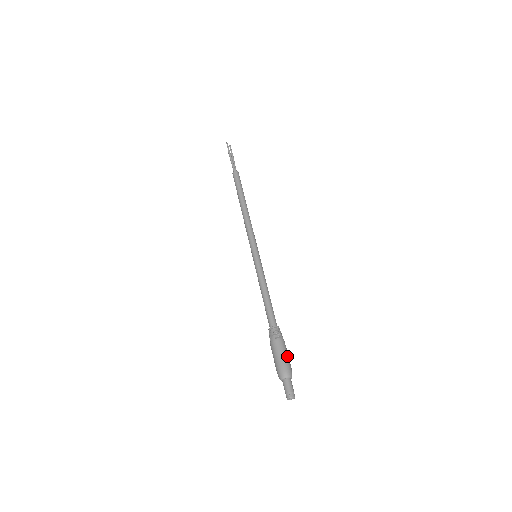
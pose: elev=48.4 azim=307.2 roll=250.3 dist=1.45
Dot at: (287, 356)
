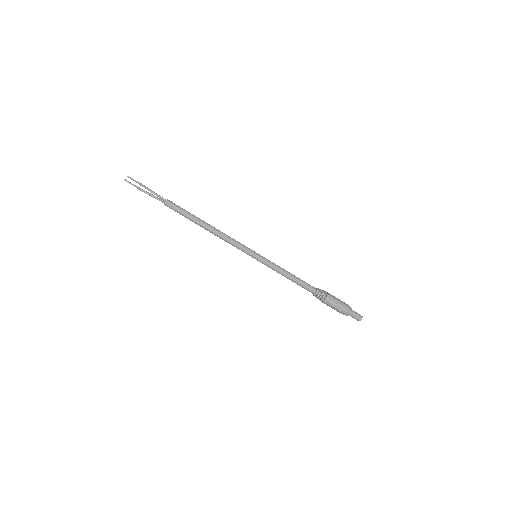
Dot at: (339, 303)
